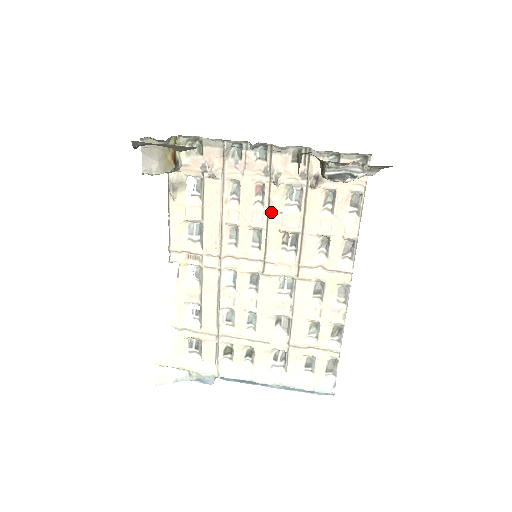
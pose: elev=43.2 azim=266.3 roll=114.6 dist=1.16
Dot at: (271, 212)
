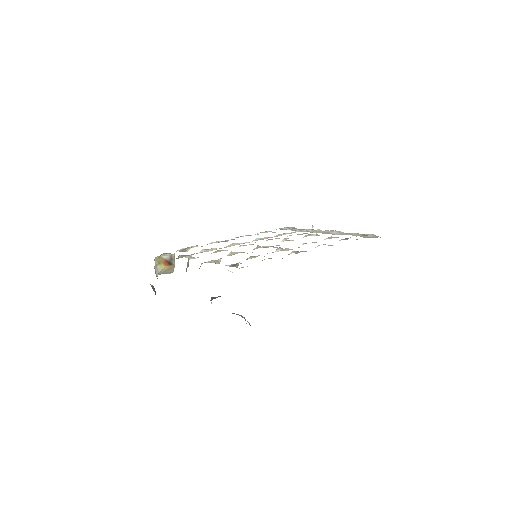
Dot at: occluded
